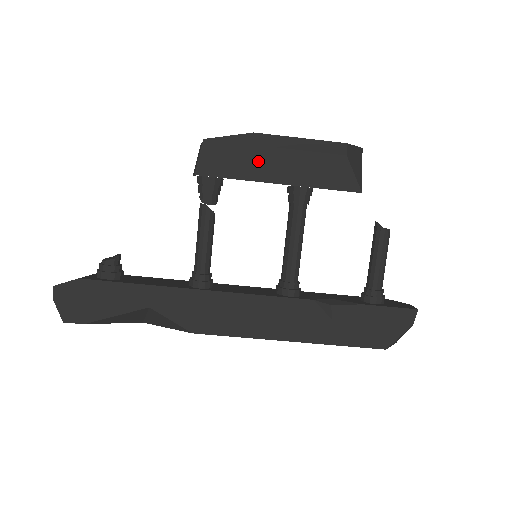
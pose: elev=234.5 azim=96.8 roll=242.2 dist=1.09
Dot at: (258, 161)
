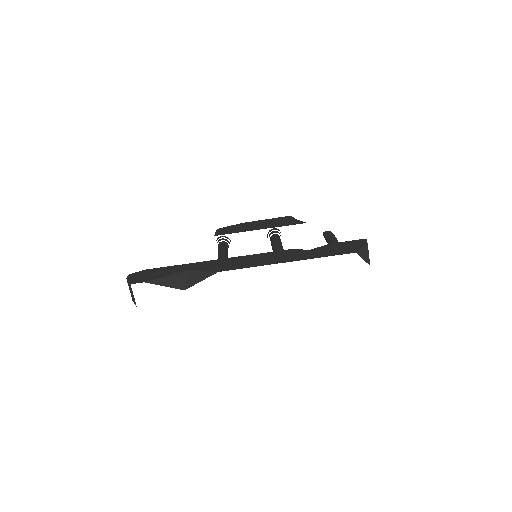
Dot at: (247, 228)
